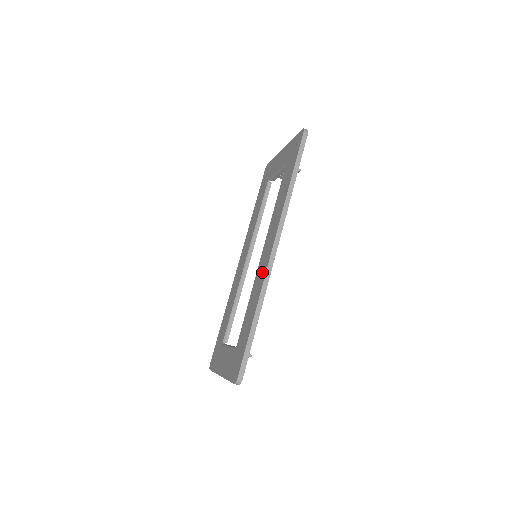
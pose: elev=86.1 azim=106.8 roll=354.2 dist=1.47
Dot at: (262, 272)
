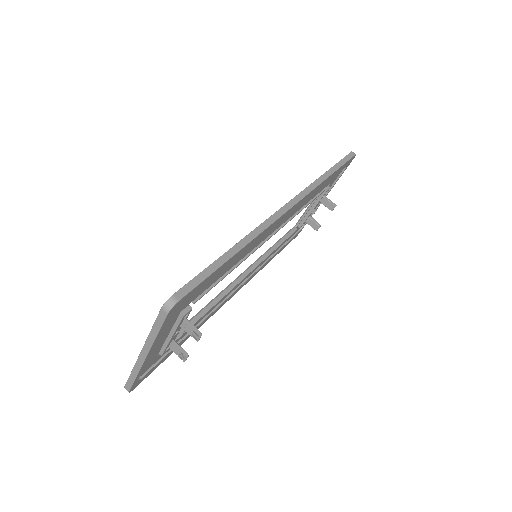
Dot at: occluded
